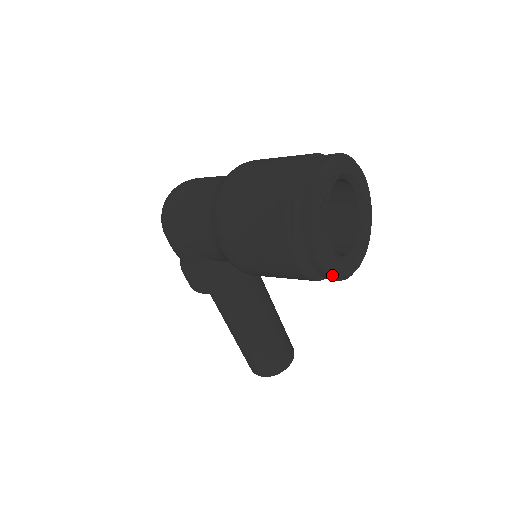
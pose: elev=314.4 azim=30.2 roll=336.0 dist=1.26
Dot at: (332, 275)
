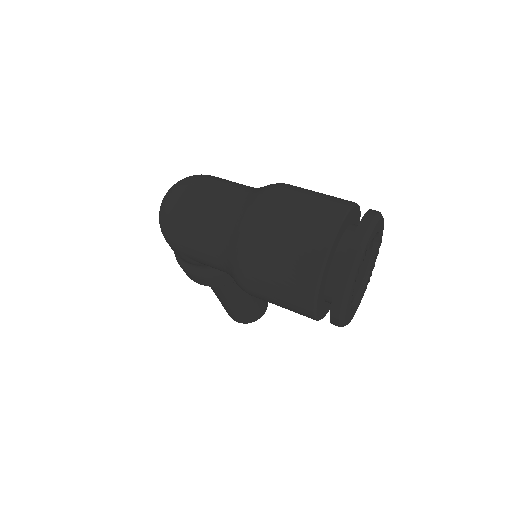
Dot at: (345, 325)
